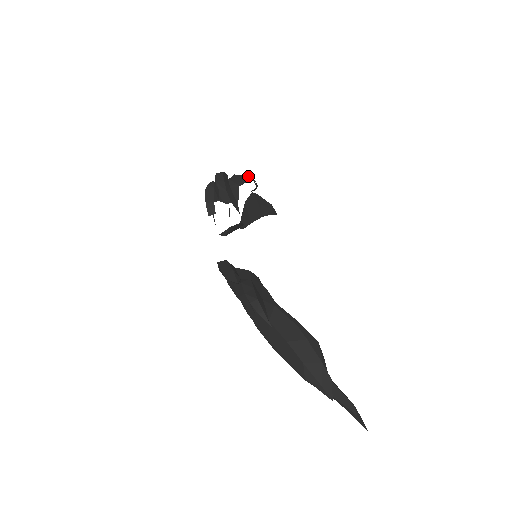
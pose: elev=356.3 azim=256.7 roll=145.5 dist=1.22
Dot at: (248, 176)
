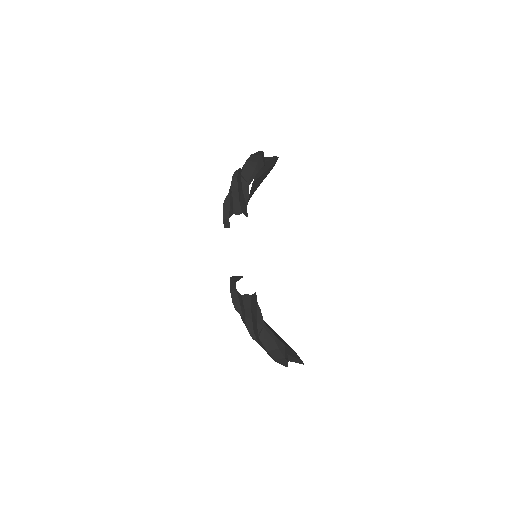
Dot at: (258, 161)
